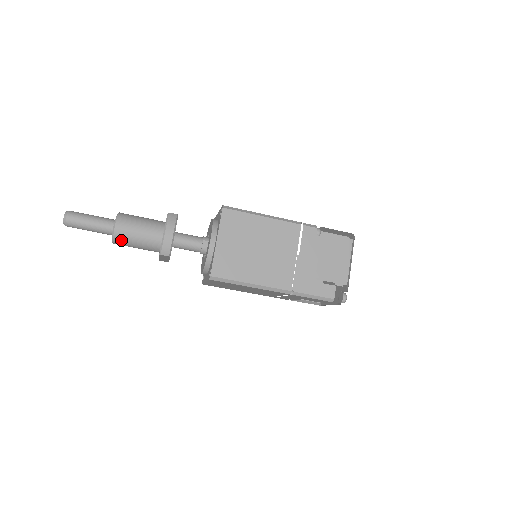
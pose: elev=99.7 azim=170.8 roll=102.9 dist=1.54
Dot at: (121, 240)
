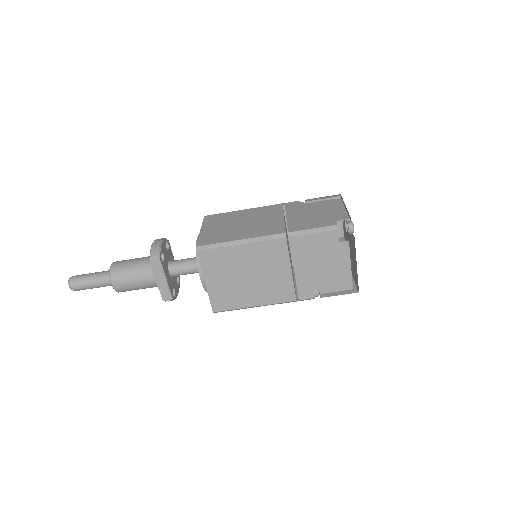
Dot at: (117, 274)
